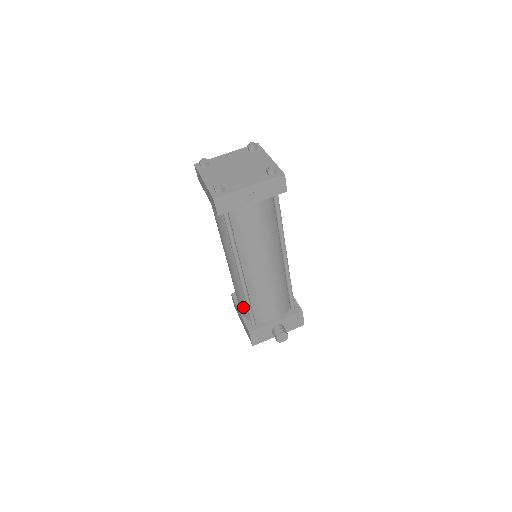
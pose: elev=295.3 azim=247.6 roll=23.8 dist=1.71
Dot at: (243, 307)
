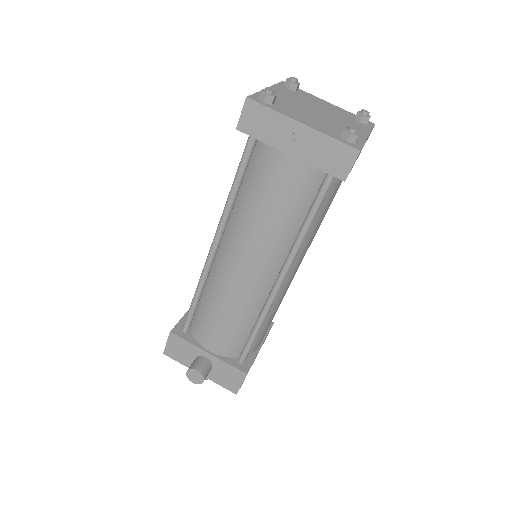
Dot at: occluded
